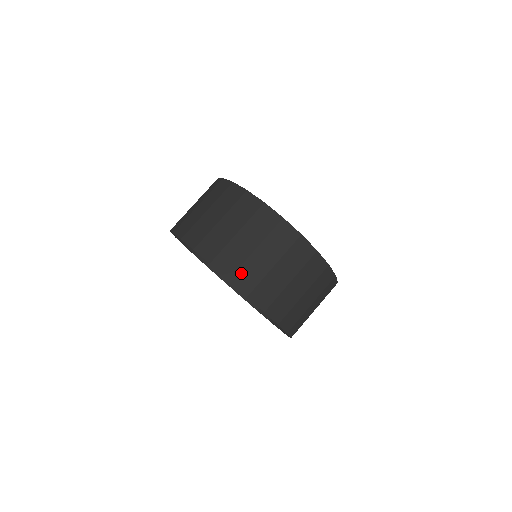
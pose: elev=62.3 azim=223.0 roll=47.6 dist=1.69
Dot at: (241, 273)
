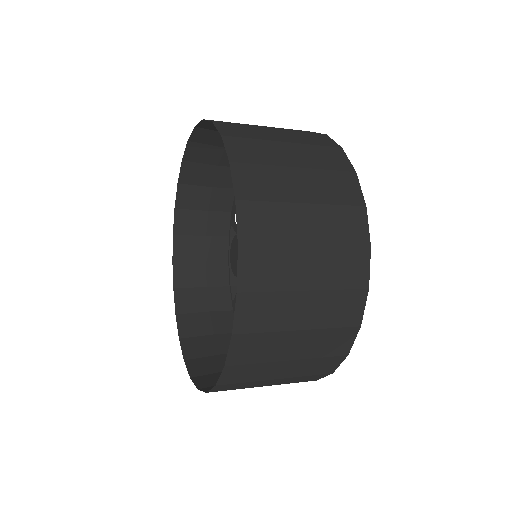
Dot at: (253, 339)
